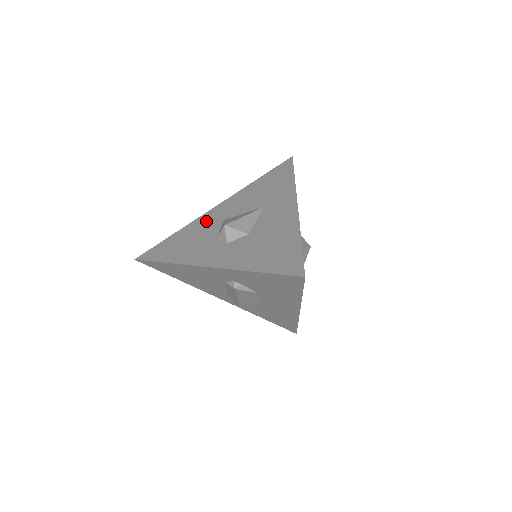
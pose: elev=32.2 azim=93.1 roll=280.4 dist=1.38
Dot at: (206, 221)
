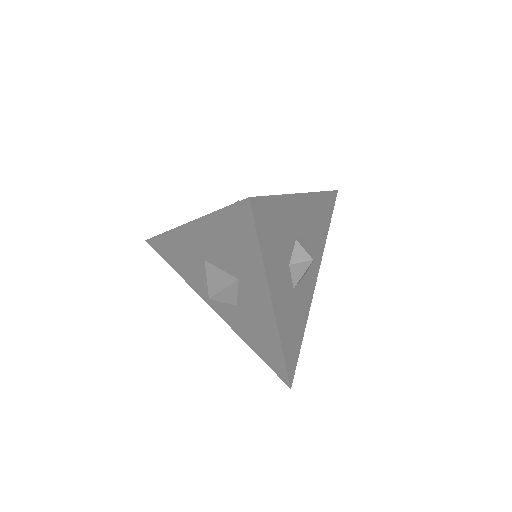
Dot at: (186, 245)
